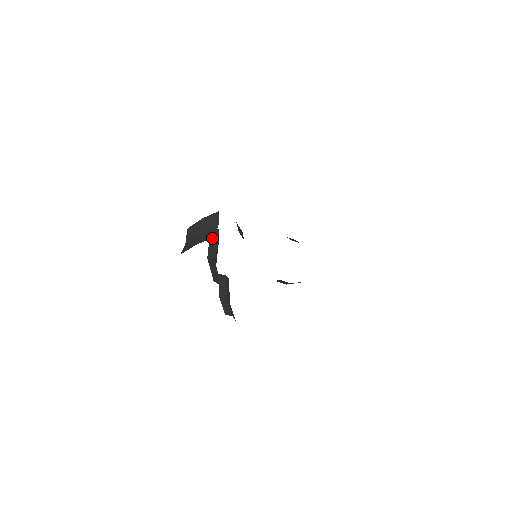
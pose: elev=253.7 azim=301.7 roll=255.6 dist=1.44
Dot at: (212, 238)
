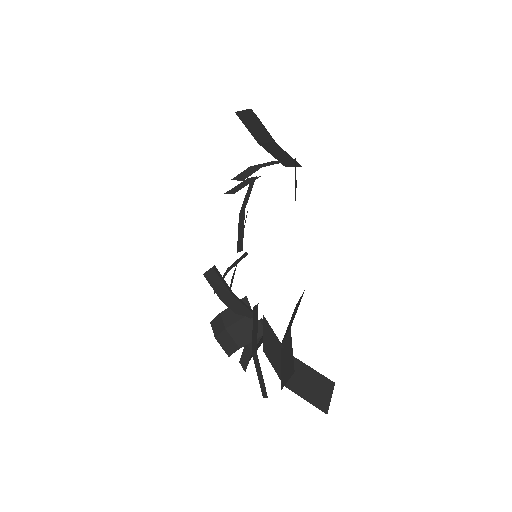
Dot at: occluded
